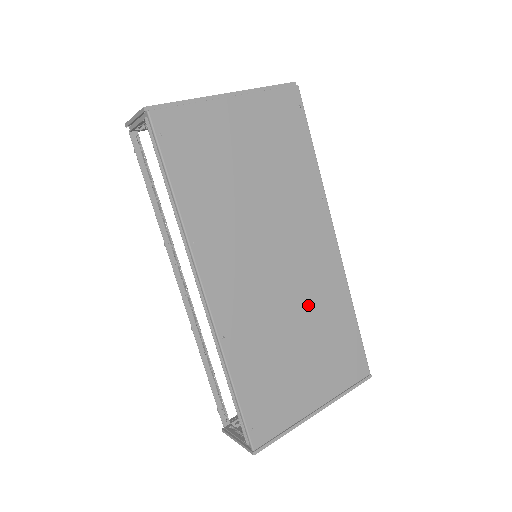
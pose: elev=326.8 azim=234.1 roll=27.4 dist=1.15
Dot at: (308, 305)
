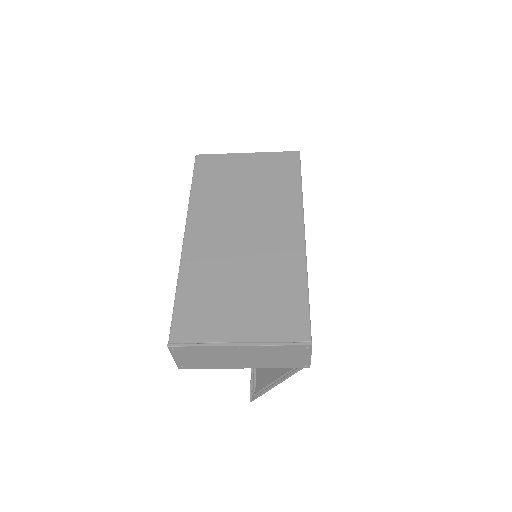
Dot at: (261, 265)
